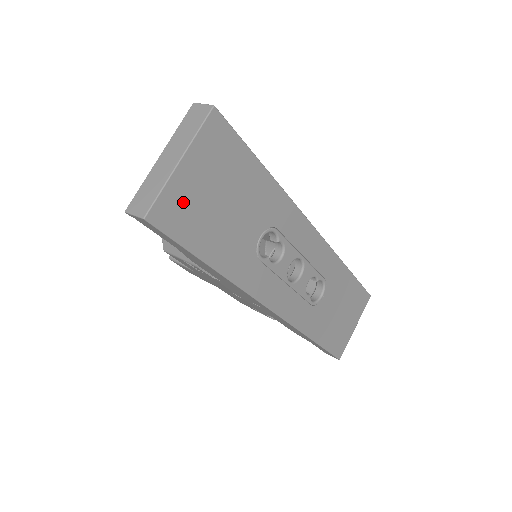
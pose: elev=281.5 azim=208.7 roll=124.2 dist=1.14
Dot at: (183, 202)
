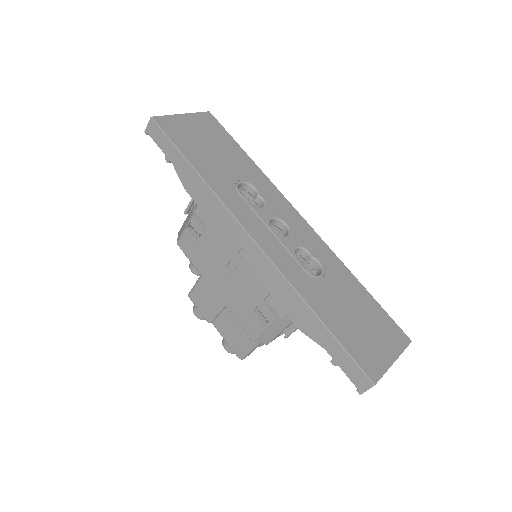
Dot at: (179, 127)
